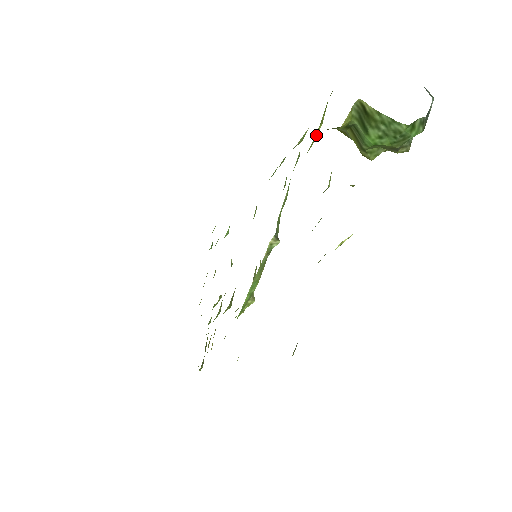
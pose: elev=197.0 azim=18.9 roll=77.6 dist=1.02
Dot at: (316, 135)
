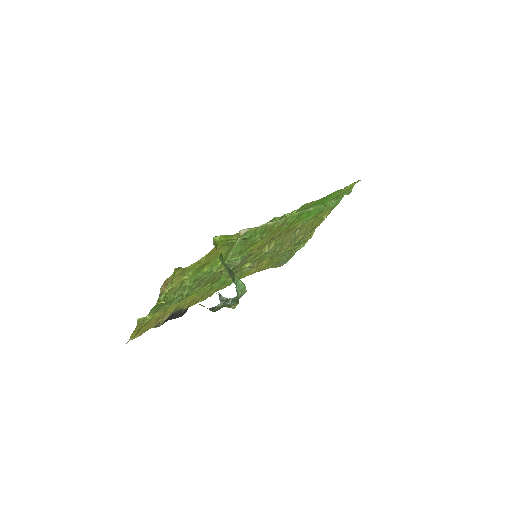
Dot at: (232, 243)
